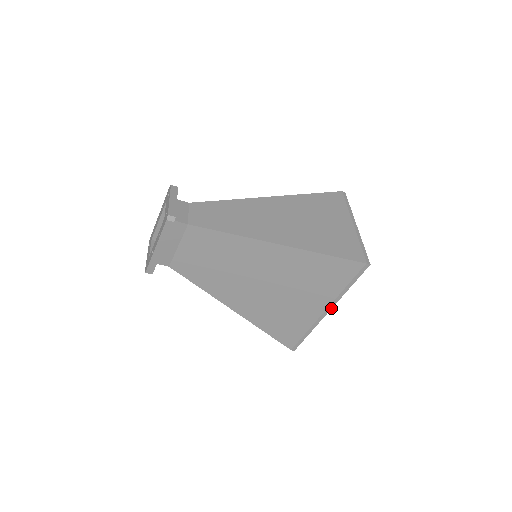
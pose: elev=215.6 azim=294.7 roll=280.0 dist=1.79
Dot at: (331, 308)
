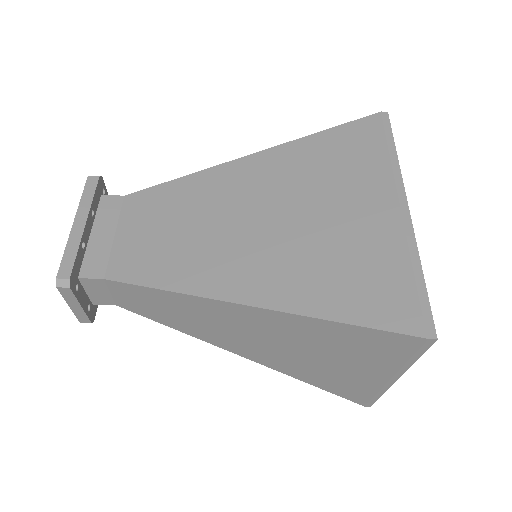
Dot at: (404, 196)
